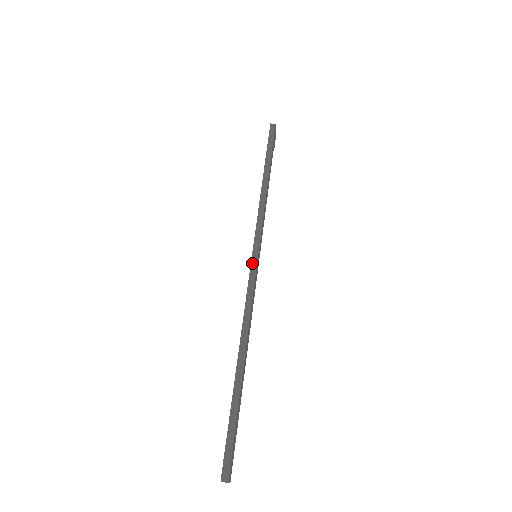
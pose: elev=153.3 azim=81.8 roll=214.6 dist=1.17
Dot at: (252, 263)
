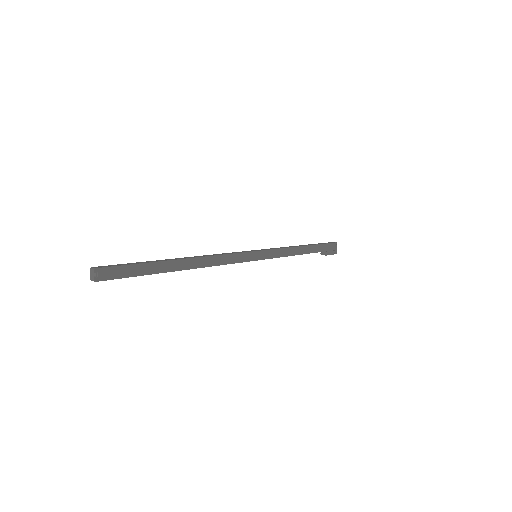
Dot at: (248, 251)
